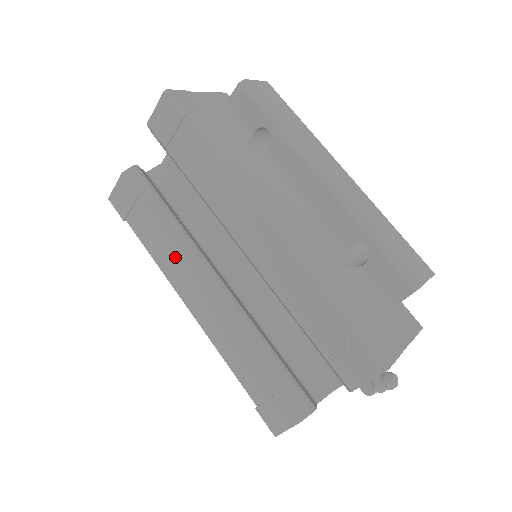
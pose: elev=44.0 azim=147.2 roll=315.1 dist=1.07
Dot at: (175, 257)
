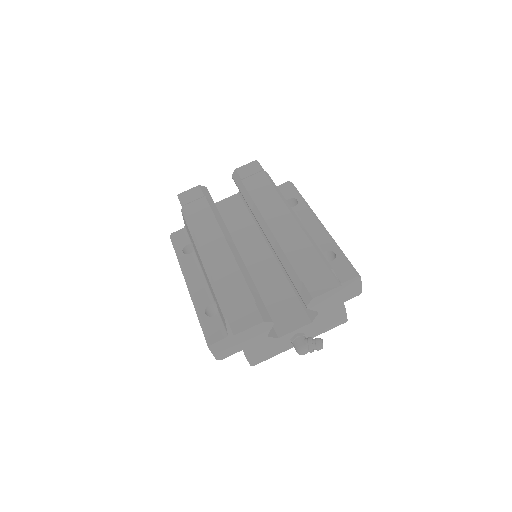
Dot at: (212, 227)
